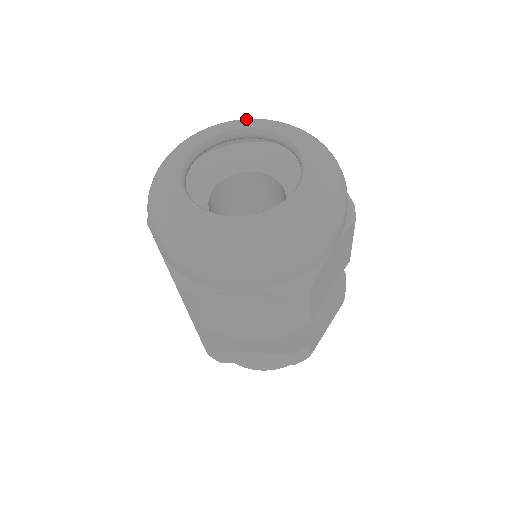
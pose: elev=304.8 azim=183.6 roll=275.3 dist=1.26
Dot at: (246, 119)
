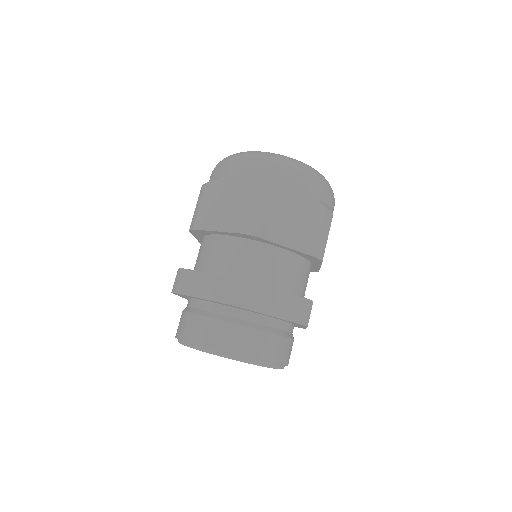
Dot at: occluded
